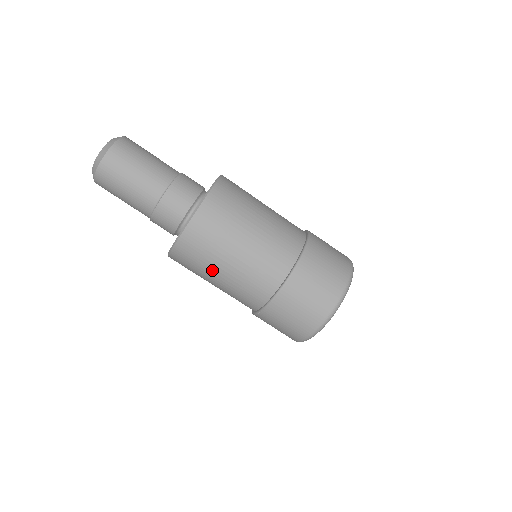
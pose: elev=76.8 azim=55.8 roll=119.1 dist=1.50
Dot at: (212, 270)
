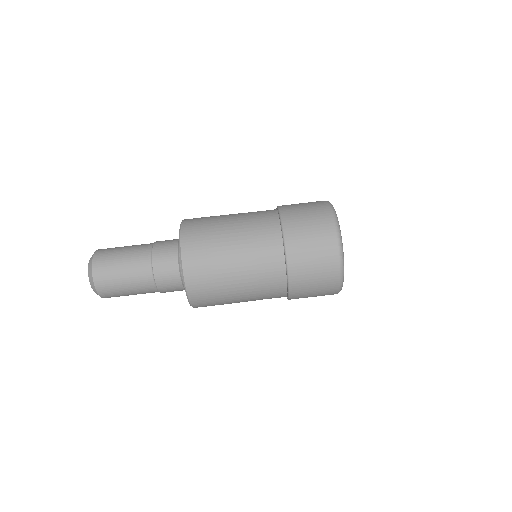
Dot at: occluded
